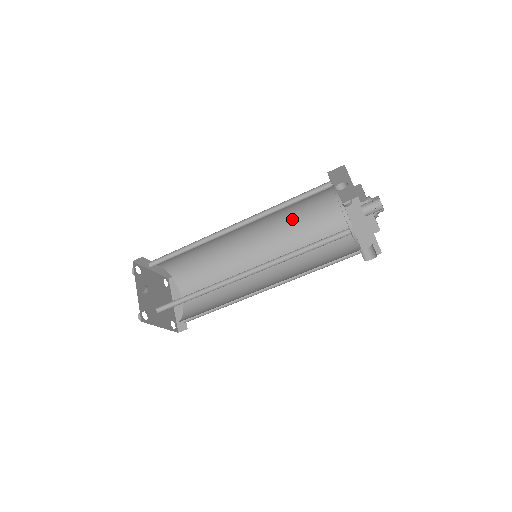
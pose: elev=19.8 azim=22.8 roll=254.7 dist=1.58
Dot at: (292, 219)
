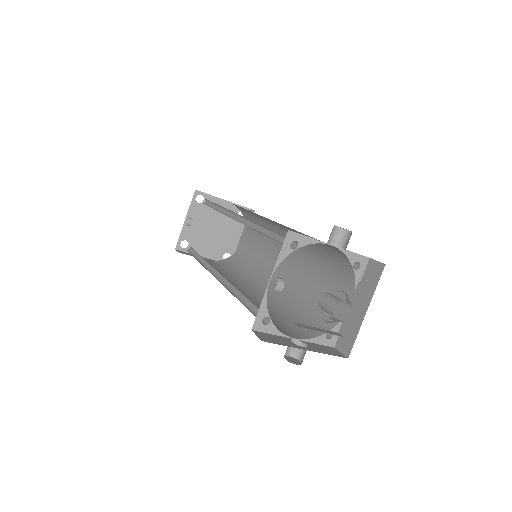
Dot at: occluded
